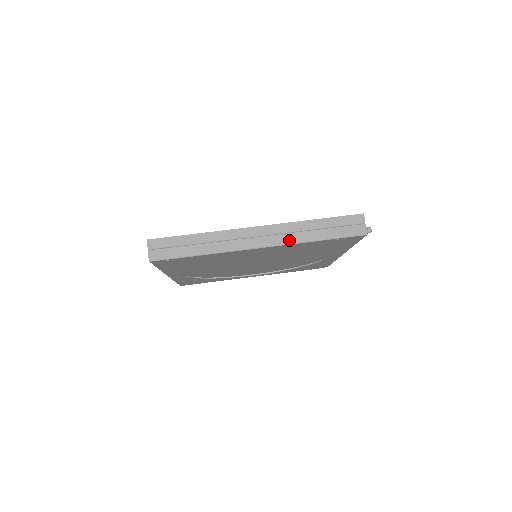
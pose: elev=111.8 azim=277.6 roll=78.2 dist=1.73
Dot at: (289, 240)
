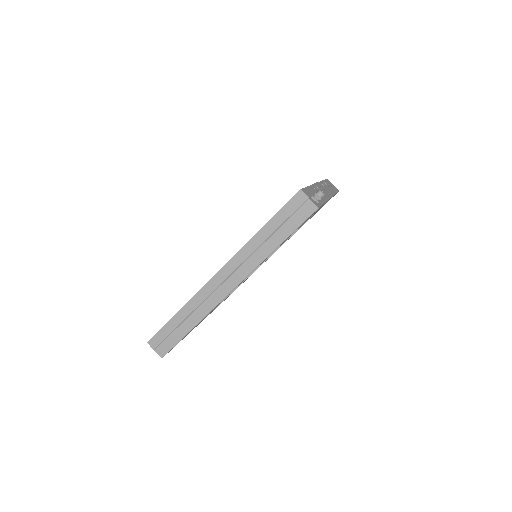
Dot at: (252, 265)
